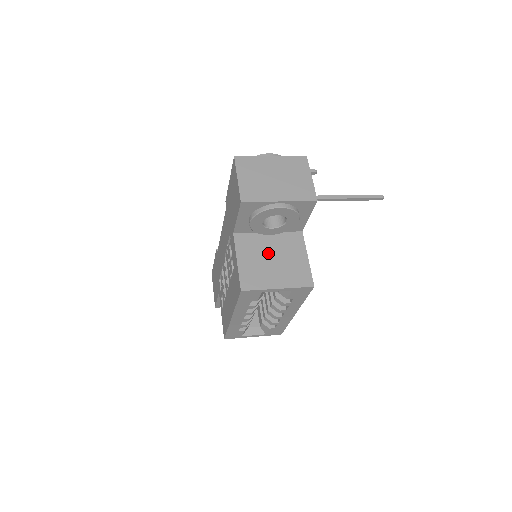
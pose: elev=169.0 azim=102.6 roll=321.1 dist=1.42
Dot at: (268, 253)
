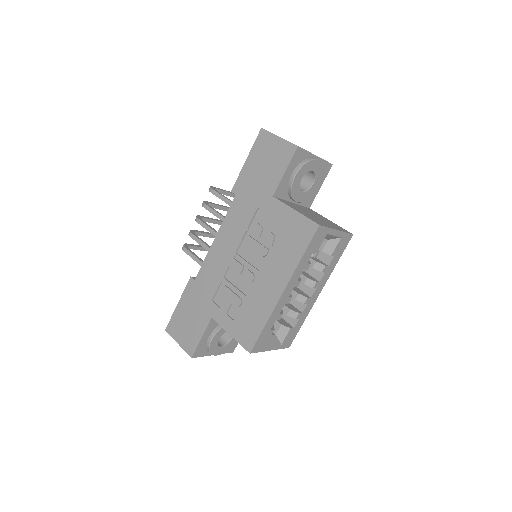
Dot at: (307, 212)
